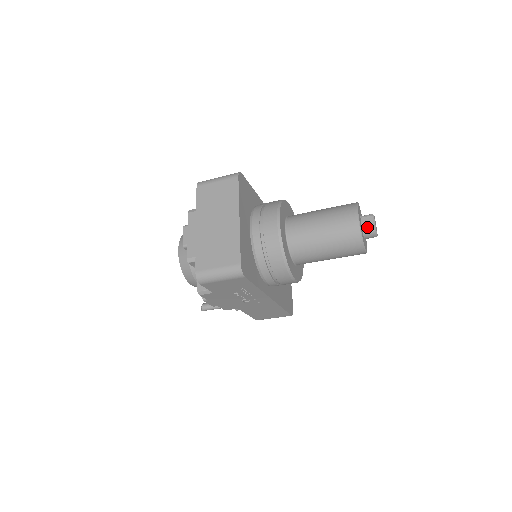
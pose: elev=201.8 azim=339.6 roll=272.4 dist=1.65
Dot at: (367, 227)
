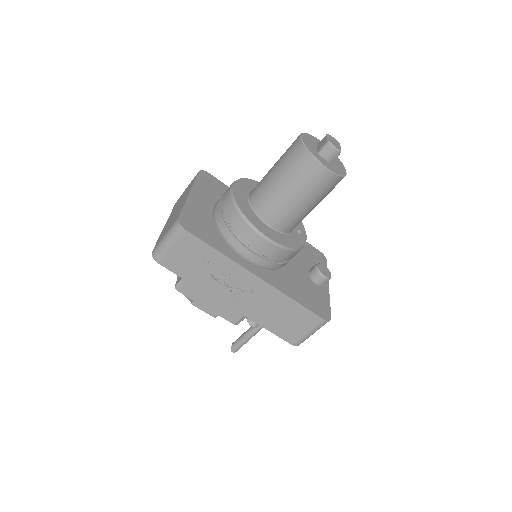
Dot at: (321, 146)
